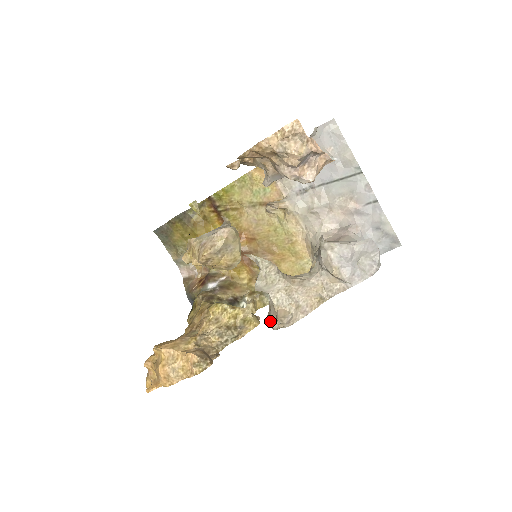
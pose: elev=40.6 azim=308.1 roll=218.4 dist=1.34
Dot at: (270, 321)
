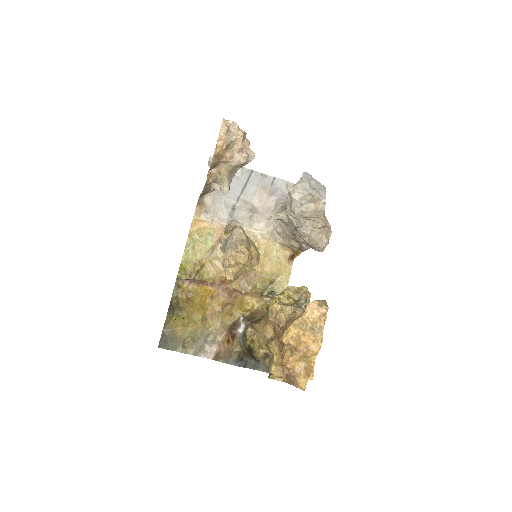
Dot at: (320, 242)
